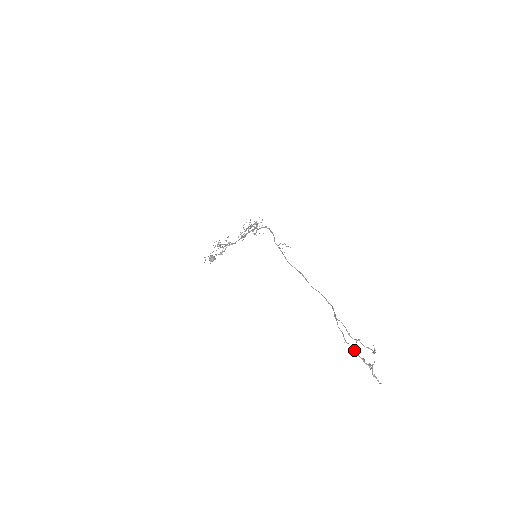
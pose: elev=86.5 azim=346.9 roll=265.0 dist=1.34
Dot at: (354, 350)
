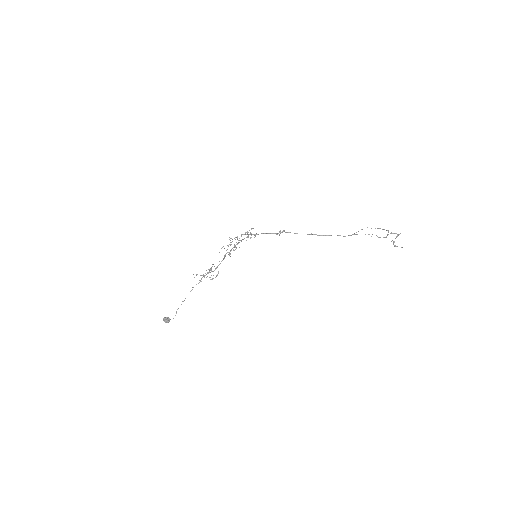
Dot at: (388, 231)
